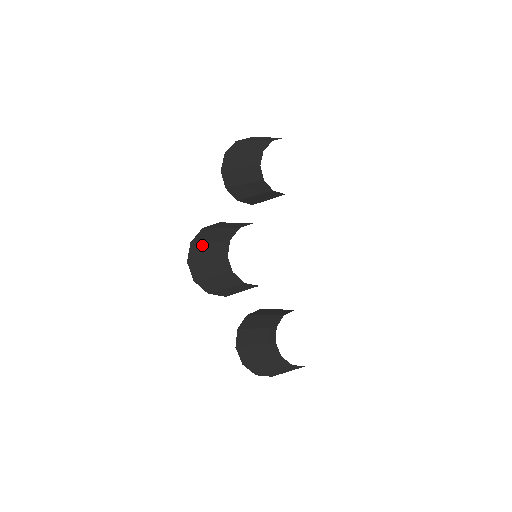
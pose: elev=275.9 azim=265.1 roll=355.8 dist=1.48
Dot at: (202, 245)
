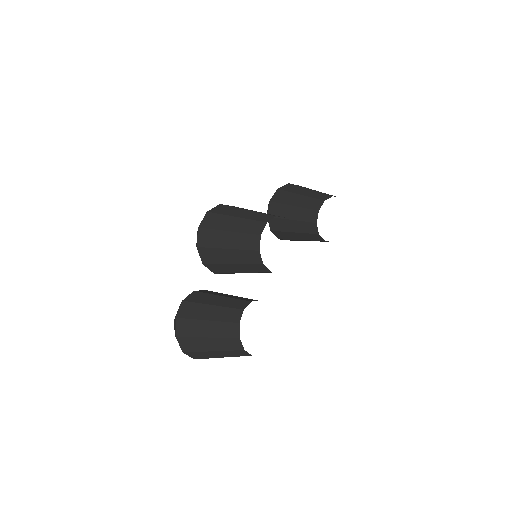
Dot at: (236, 209)
